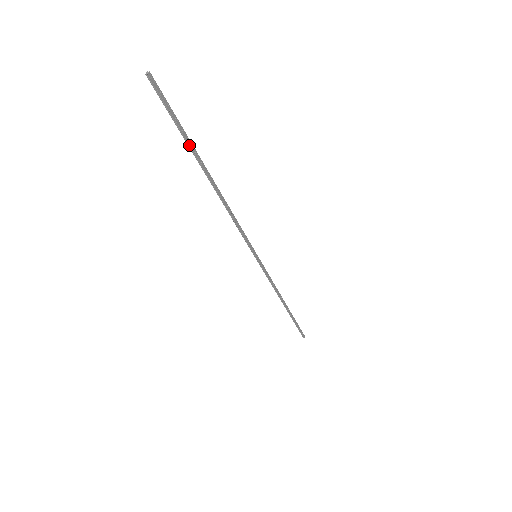
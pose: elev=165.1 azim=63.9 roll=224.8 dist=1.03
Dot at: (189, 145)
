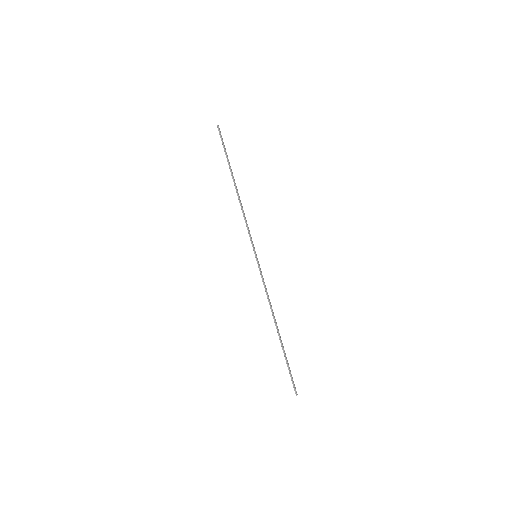
Dot at: (228, 161)
